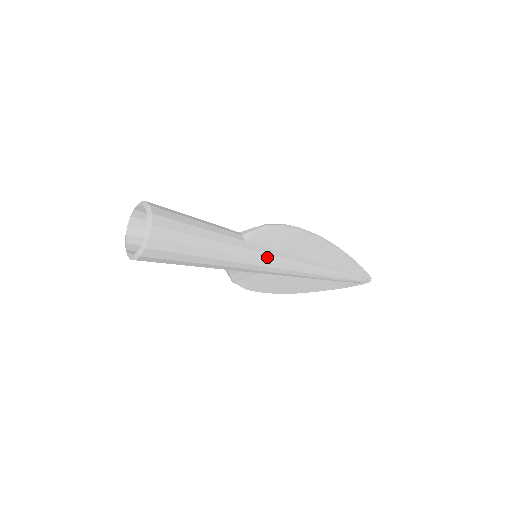
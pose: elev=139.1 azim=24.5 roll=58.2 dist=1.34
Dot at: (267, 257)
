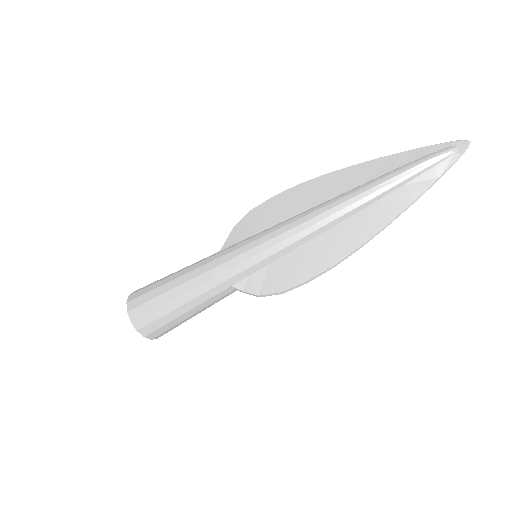
Dot at: (246, 242)
